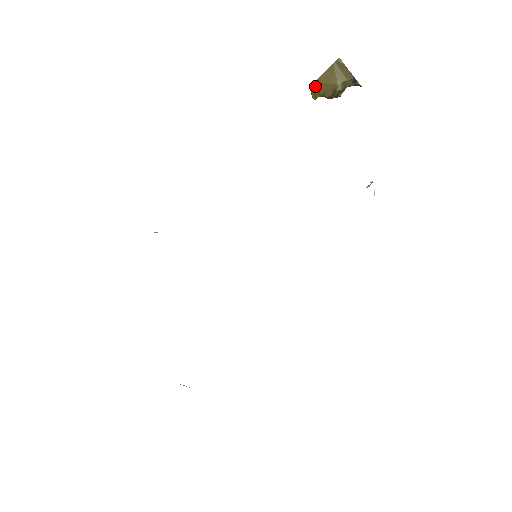
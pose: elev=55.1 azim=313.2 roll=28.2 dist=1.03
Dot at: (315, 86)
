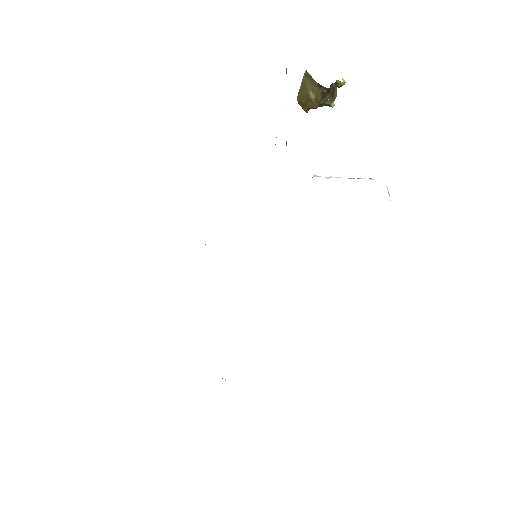
Dot at: (299, 101)
